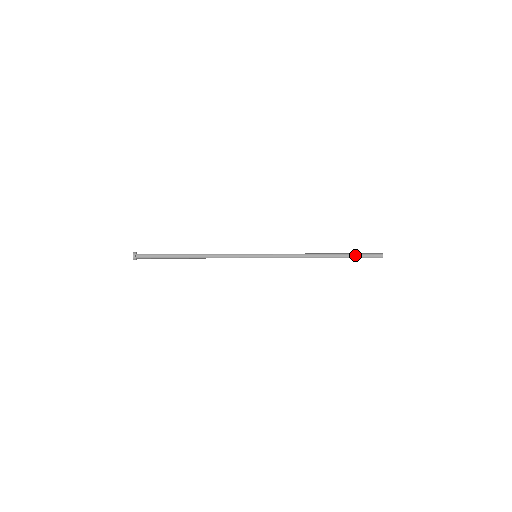
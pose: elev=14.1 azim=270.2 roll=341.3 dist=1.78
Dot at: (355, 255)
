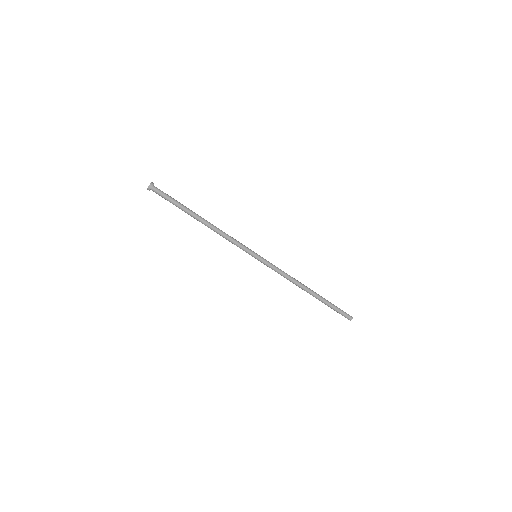
Dot at: (333, 304)
